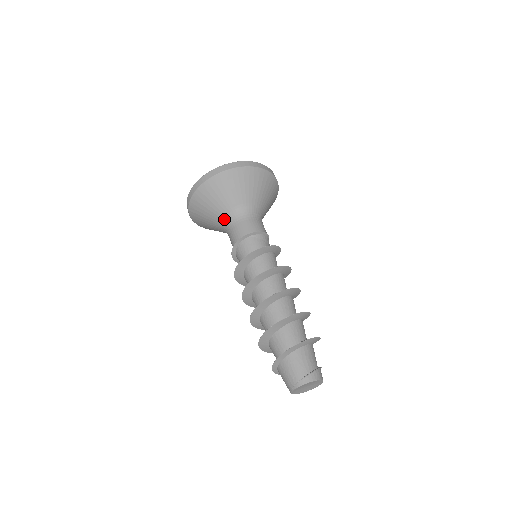
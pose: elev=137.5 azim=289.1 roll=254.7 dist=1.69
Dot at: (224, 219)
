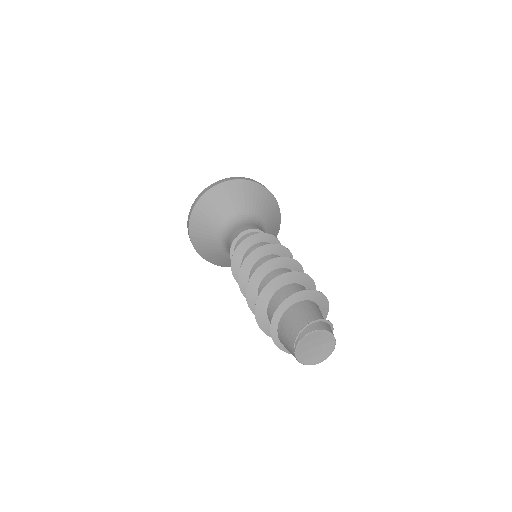
Dot at: (221, 234)
